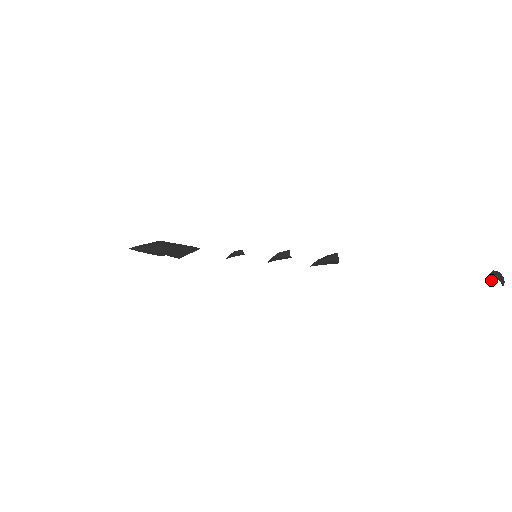
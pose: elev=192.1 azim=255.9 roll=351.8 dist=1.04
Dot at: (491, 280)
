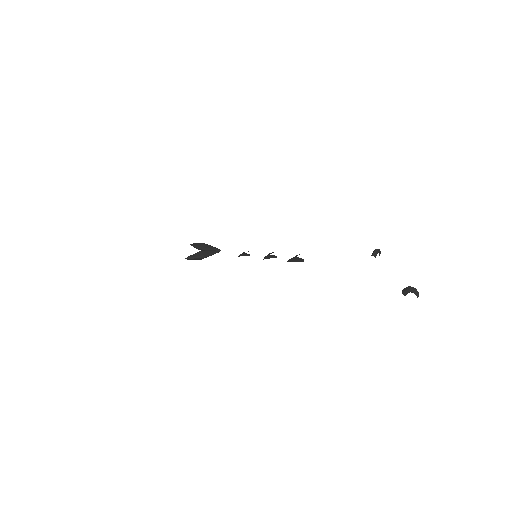
Dot at: (374, 255)
